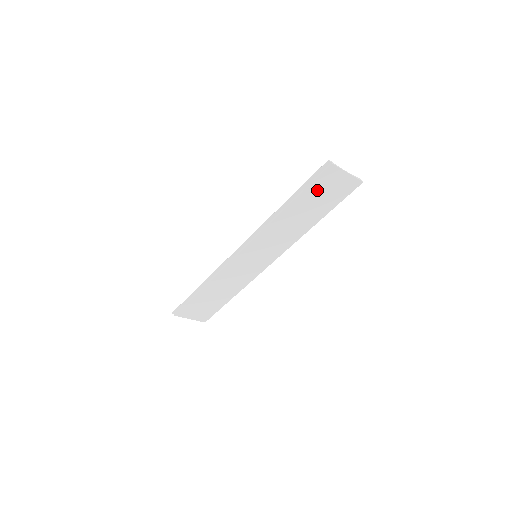
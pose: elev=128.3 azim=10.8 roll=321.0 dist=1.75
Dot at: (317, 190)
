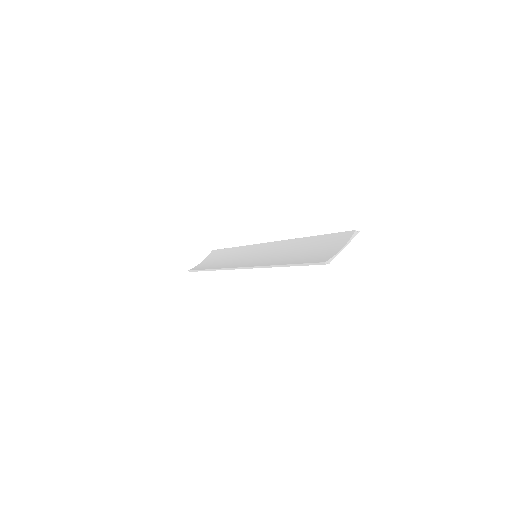
Dot at: occluded
